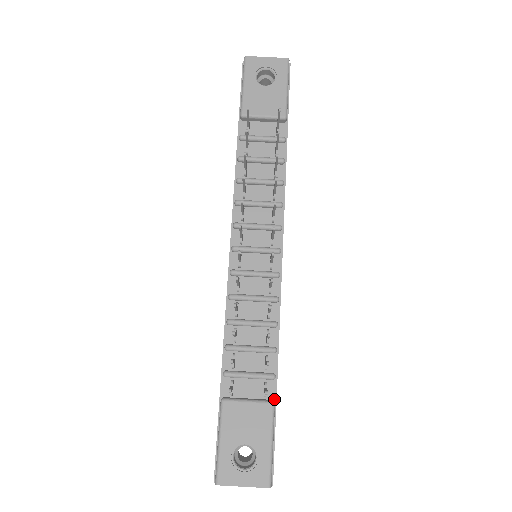
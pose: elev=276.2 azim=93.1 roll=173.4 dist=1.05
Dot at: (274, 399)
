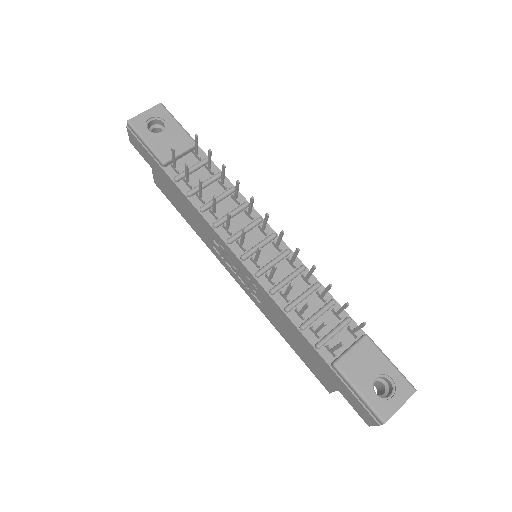
Dot at: (363, 334)
